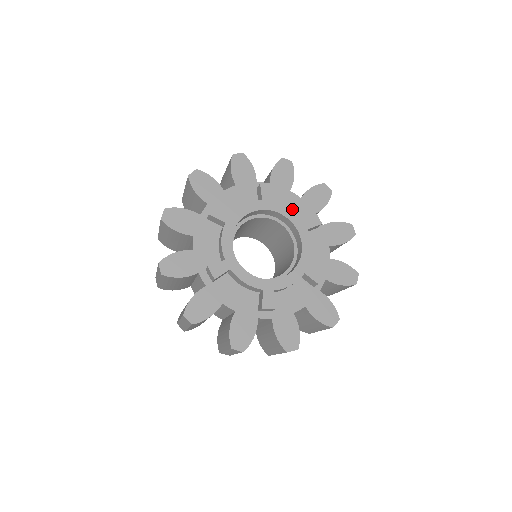
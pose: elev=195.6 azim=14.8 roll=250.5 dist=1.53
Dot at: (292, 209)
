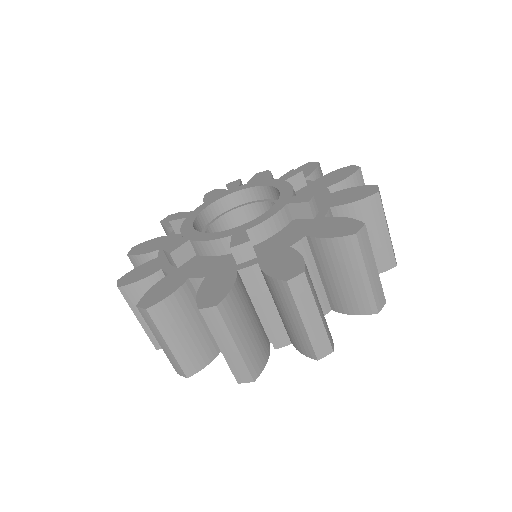
Dot at: occluded
